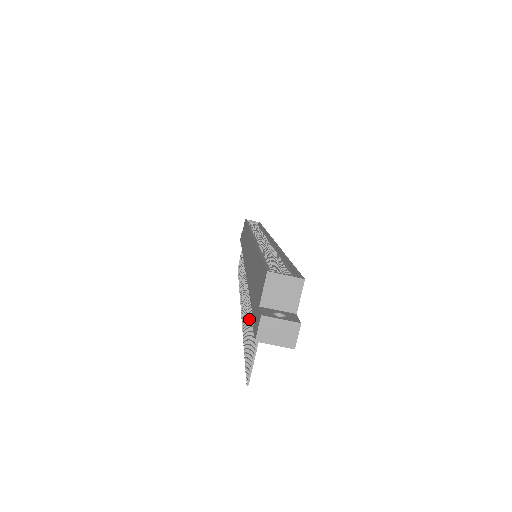
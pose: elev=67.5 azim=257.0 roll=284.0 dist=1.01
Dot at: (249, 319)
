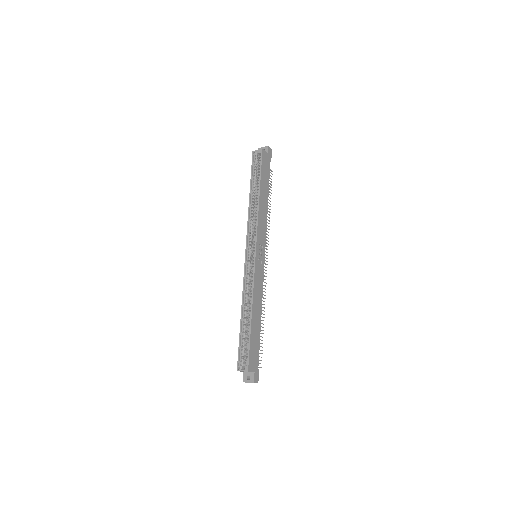
Dot at: occluded
